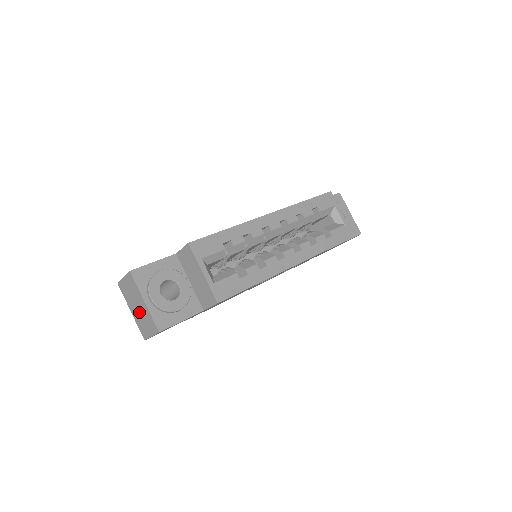
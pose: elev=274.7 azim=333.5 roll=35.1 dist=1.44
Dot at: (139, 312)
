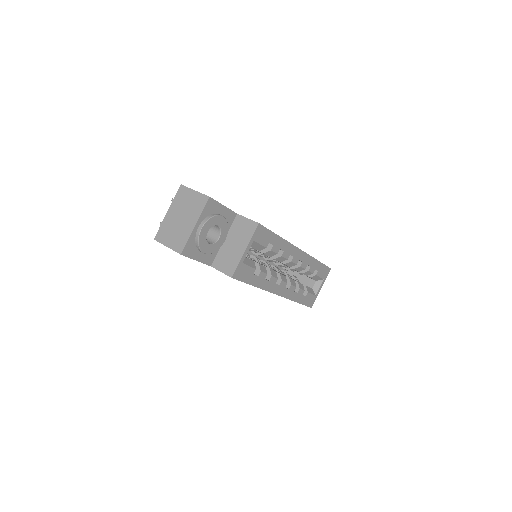
Dot at: (178, 223)
